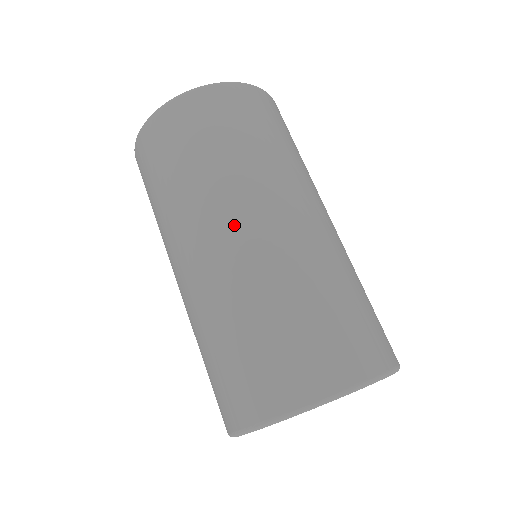
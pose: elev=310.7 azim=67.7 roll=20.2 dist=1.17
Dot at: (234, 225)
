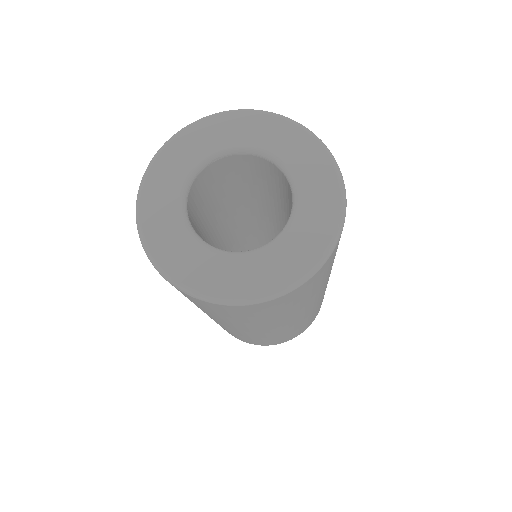
Dot at: (259, 331)
